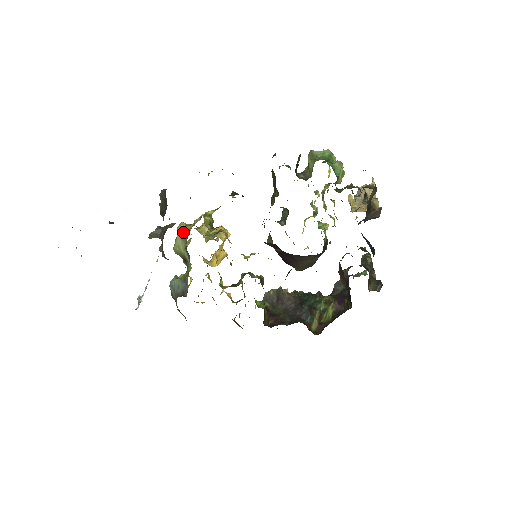
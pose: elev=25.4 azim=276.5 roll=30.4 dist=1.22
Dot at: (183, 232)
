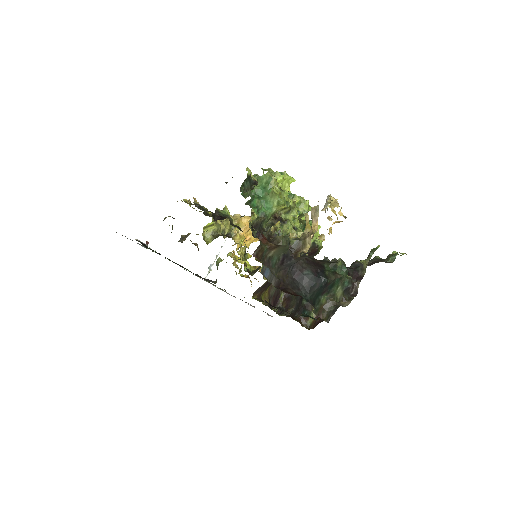
Dot at: occluded
